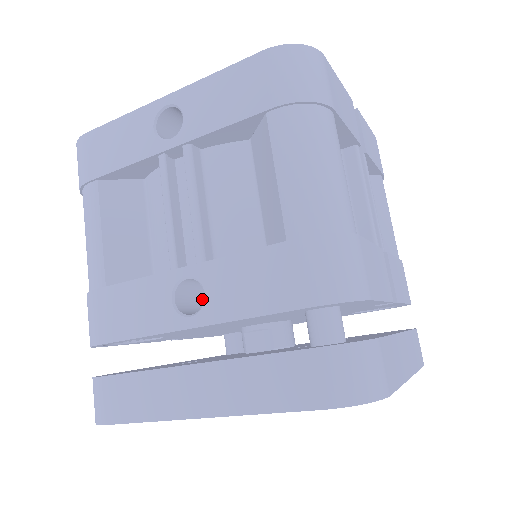
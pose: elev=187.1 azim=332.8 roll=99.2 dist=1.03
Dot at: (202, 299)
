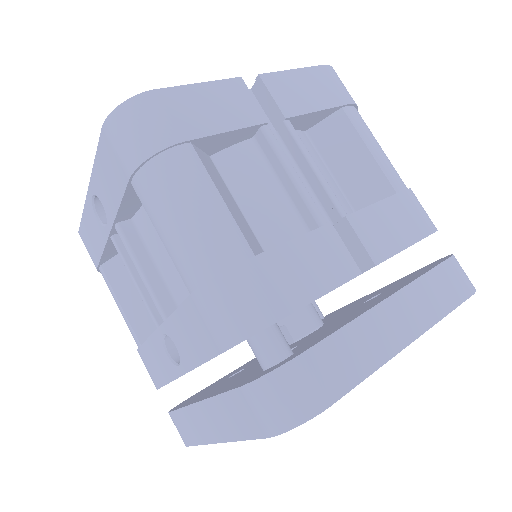
Dot at: occluded
